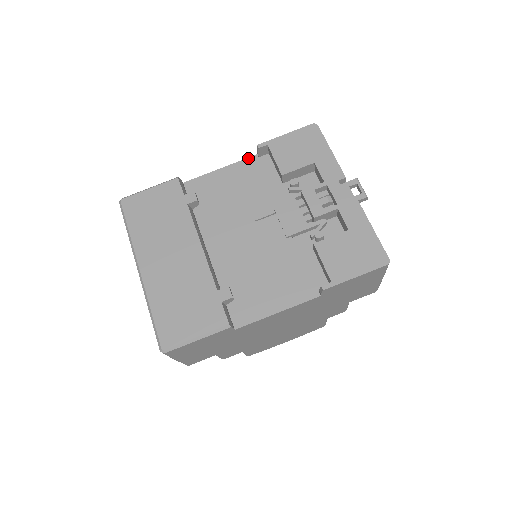
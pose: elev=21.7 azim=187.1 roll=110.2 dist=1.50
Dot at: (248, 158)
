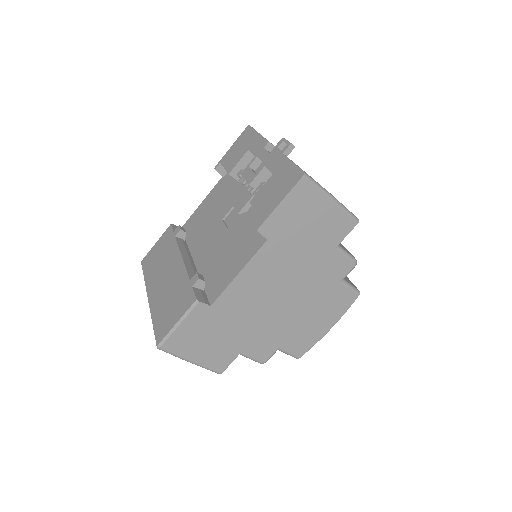
Dot at: (217, 183)
